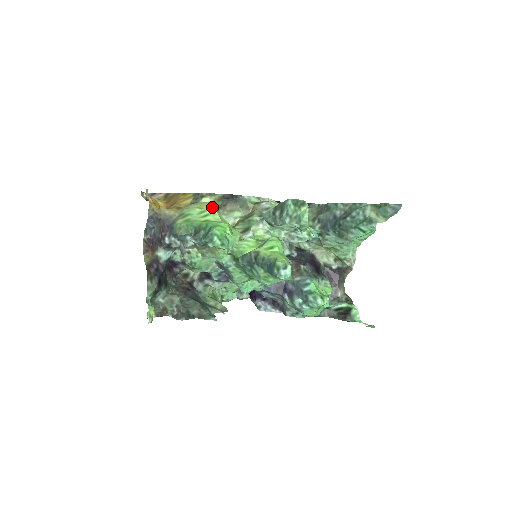
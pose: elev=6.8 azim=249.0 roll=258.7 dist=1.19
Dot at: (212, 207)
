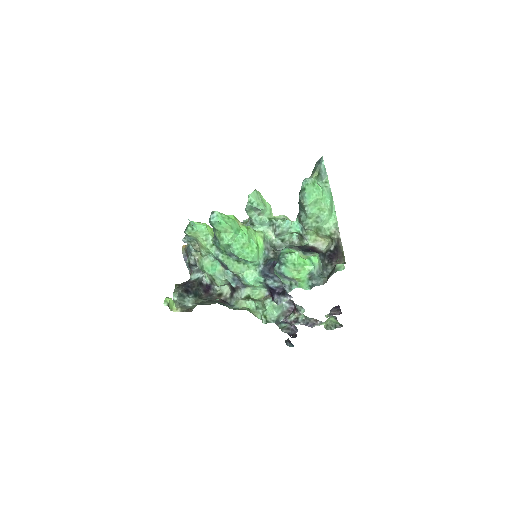
Dot at: occluded
